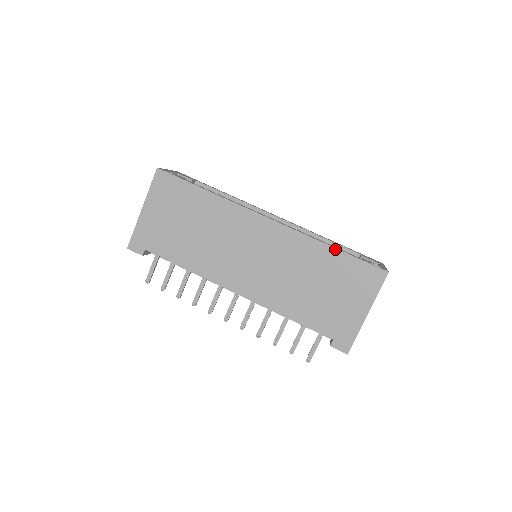
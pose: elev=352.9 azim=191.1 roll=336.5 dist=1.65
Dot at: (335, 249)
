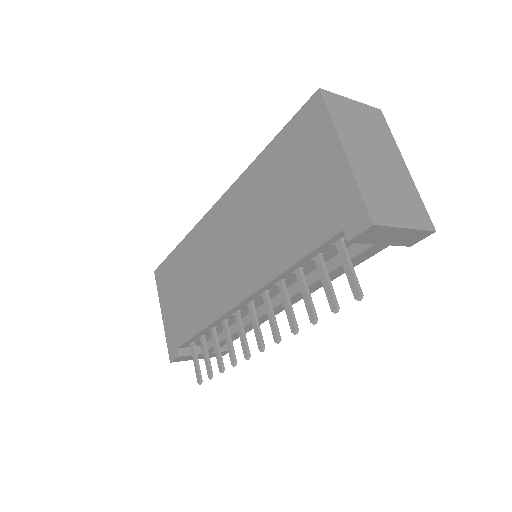
Dot at: (266, 148)
